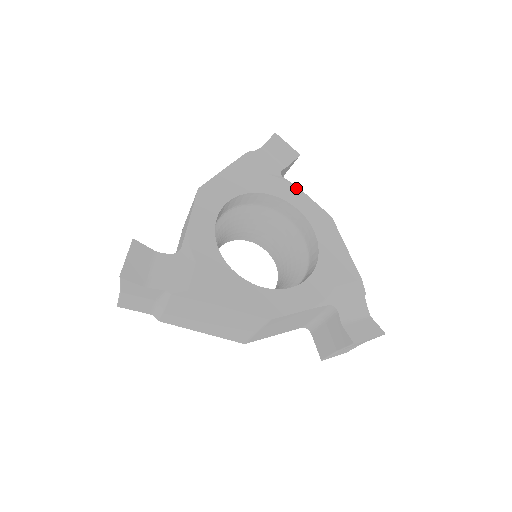
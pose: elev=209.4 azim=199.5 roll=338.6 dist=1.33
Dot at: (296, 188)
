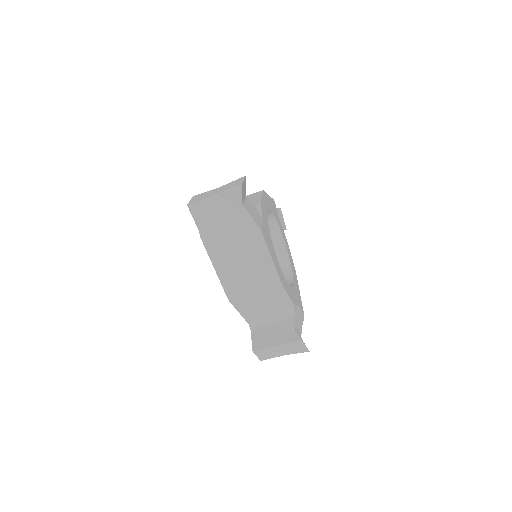
Dot at: occluded
